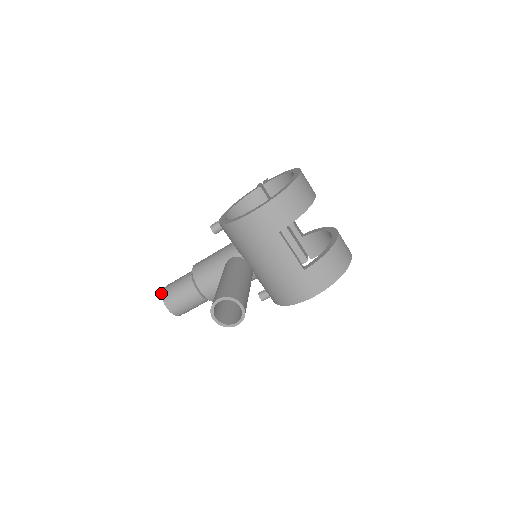
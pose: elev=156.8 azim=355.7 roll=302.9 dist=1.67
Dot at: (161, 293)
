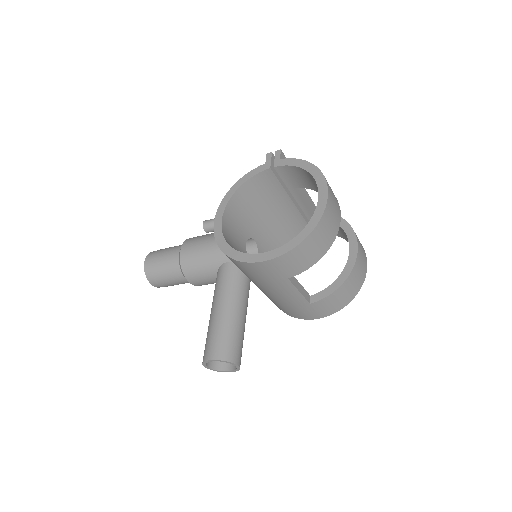
Dot at: (144, 268)
